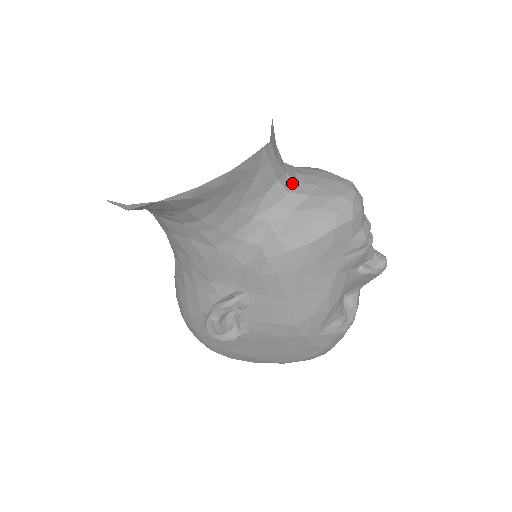
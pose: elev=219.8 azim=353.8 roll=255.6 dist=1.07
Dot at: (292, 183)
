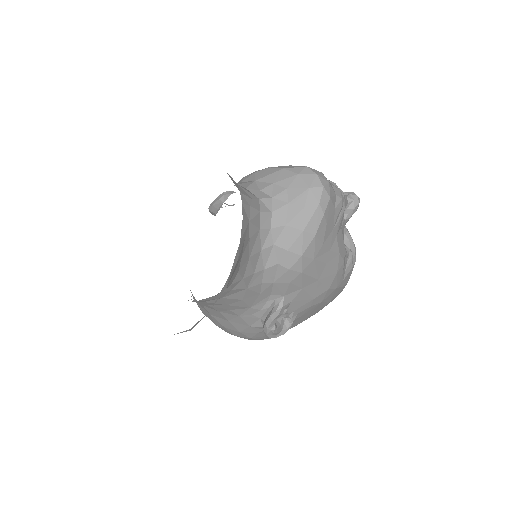
Dot at: (268, 203)
